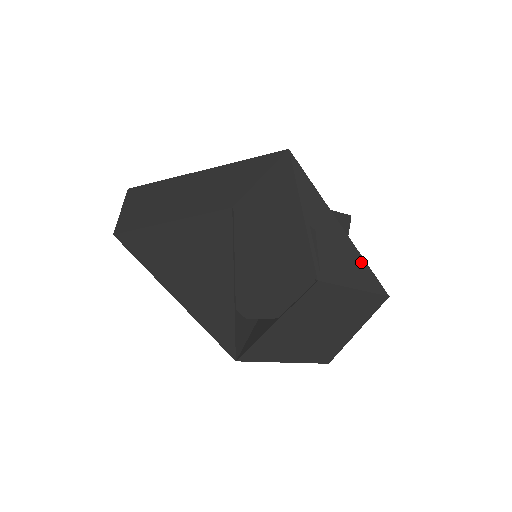
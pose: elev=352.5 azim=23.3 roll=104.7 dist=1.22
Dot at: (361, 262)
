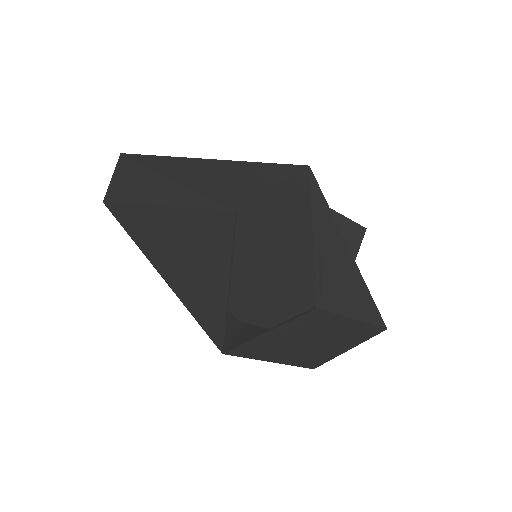
Dot at: (366, 294)
